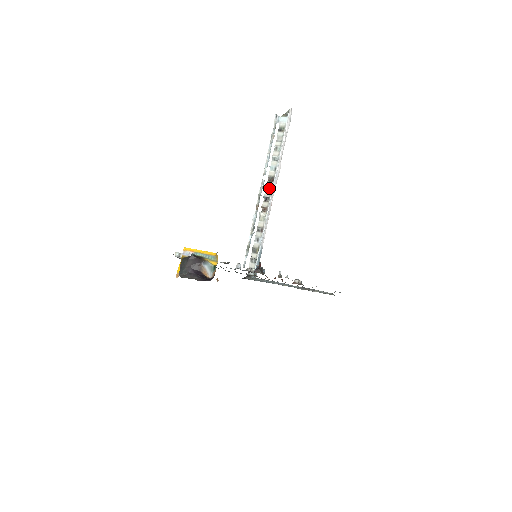
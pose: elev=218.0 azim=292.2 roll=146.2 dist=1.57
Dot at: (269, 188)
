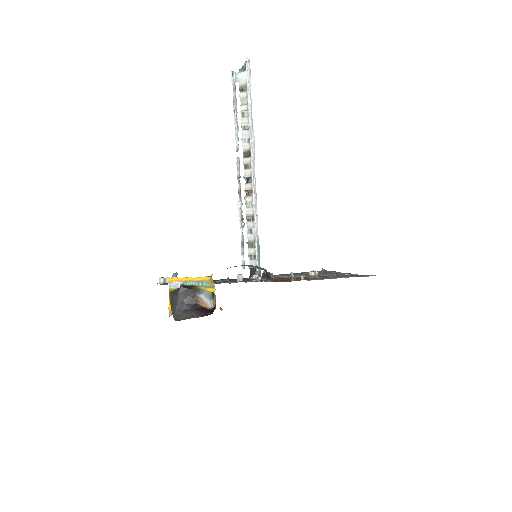
Dot at: (248, 166)
